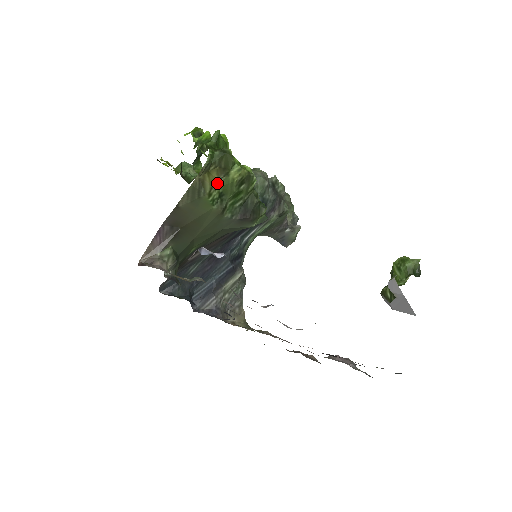
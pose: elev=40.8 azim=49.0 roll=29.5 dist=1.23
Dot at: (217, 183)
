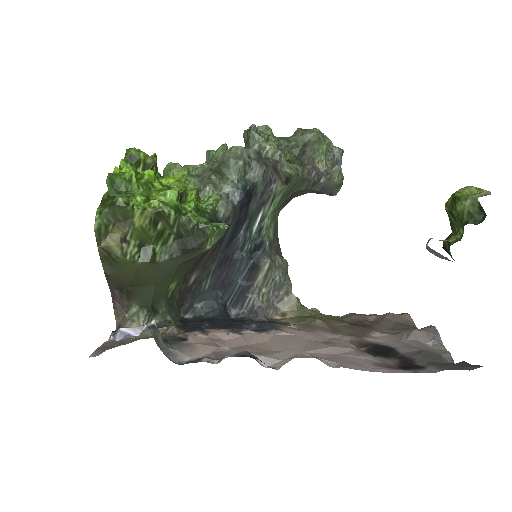
Dot at: (127, 238)
